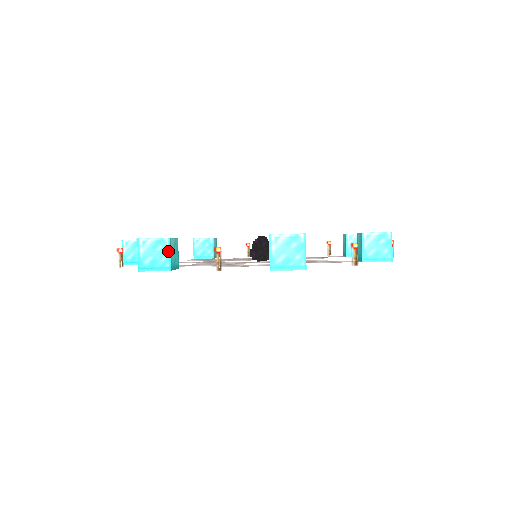
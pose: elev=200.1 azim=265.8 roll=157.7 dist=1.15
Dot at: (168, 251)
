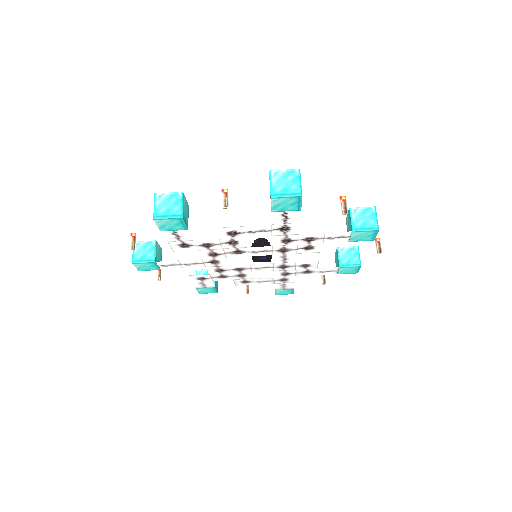
Dot at: (181, 202)
